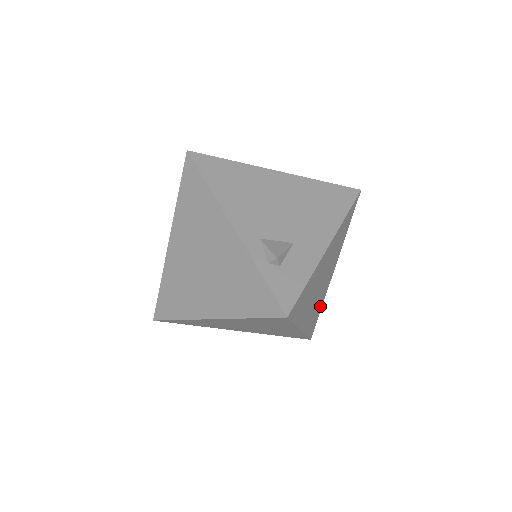
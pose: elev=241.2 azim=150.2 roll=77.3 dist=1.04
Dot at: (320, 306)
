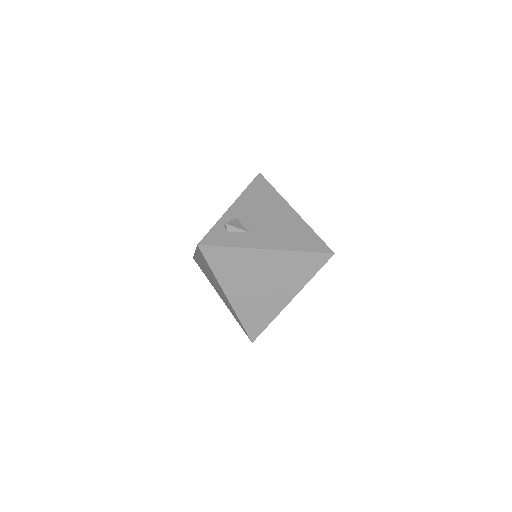
Dot at: (267, 317)
